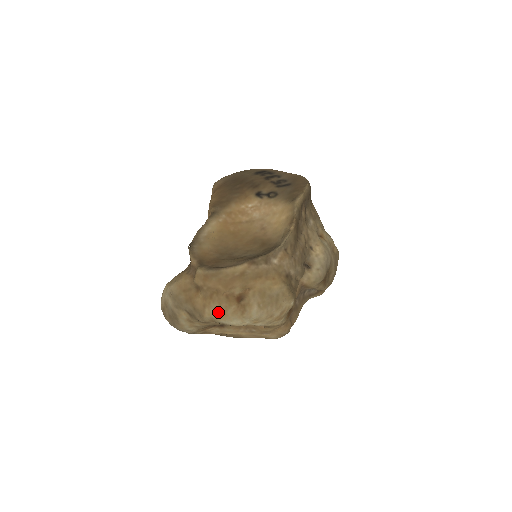
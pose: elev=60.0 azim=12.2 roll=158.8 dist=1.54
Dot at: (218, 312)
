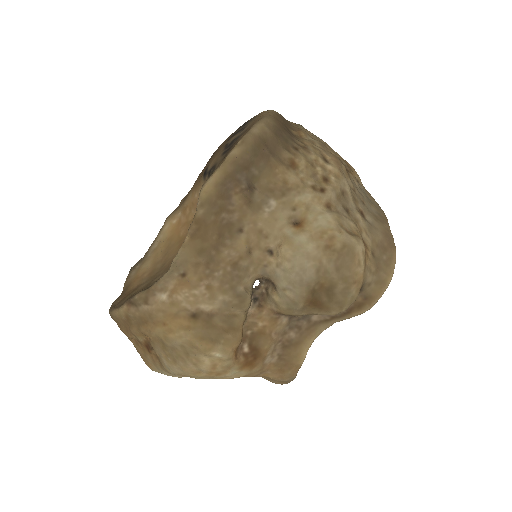
Dot at: (143, 359)
